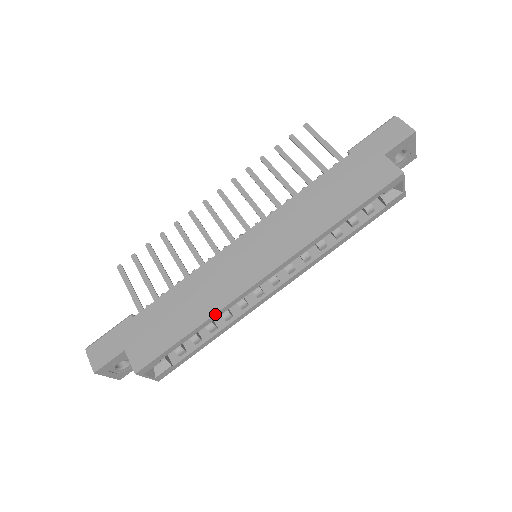
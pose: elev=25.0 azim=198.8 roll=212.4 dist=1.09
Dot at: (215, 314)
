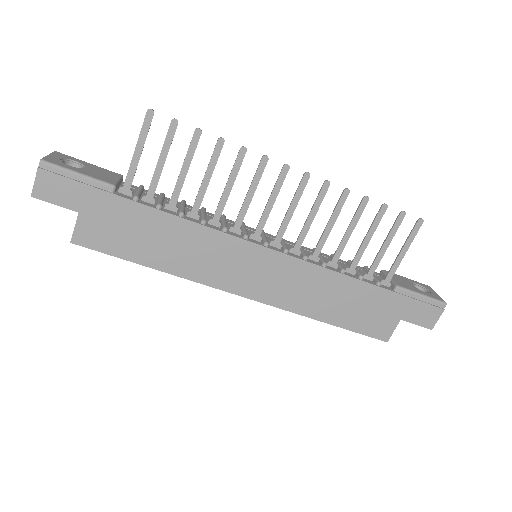
Dot at: (179, 276)
